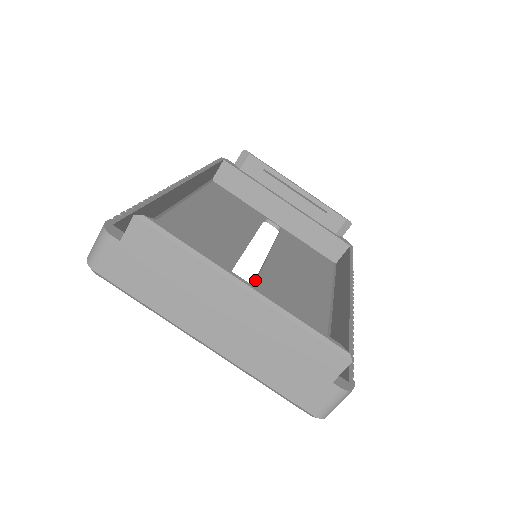
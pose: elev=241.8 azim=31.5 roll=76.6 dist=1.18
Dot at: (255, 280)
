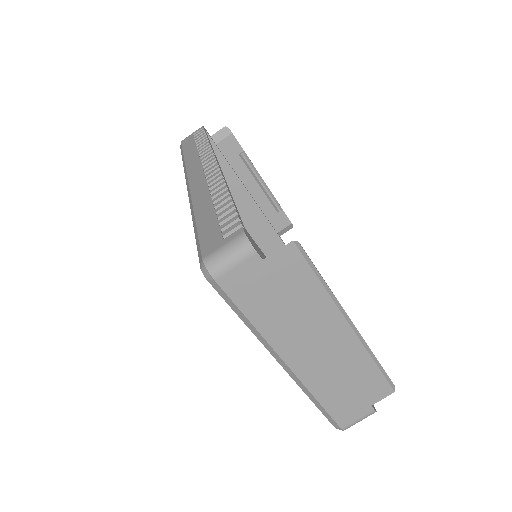
Dot at: occluded
